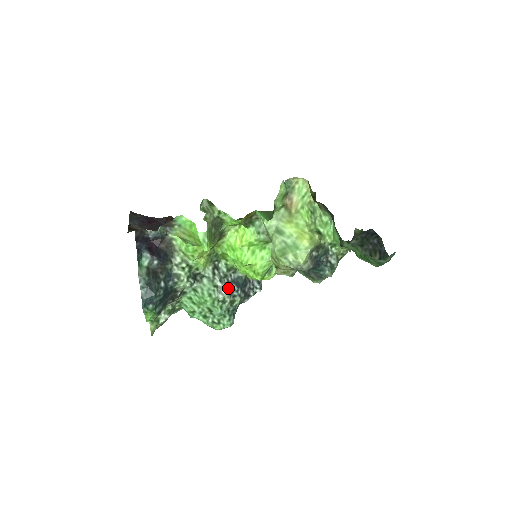
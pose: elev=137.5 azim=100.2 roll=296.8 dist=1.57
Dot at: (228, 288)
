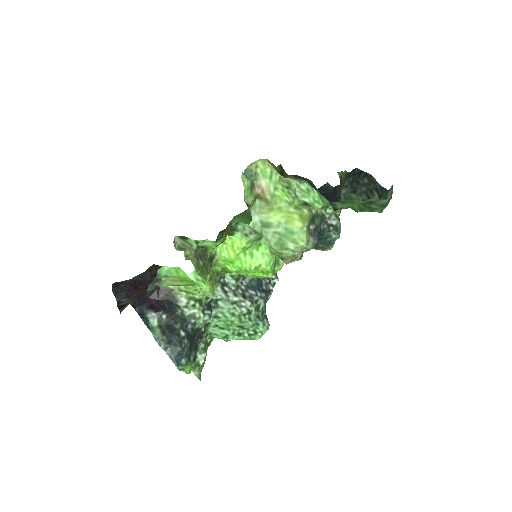
Dot at: (246, 297)
